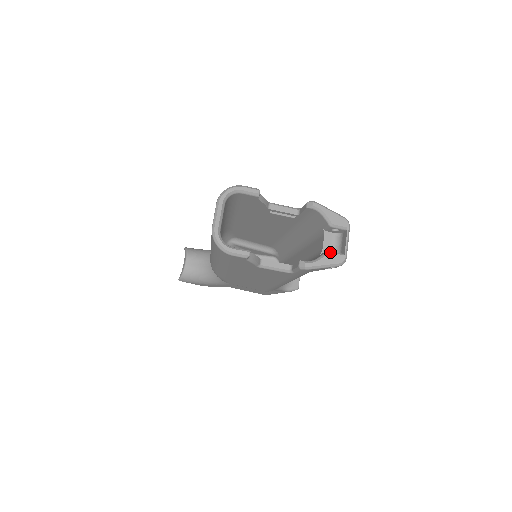
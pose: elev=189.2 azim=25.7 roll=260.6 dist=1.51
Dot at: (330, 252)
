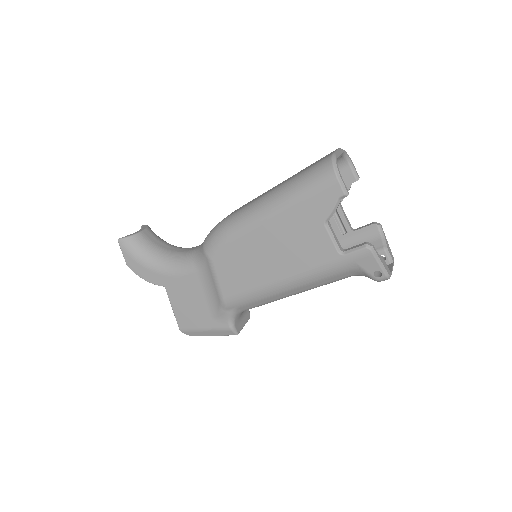
Dot at: occluded
